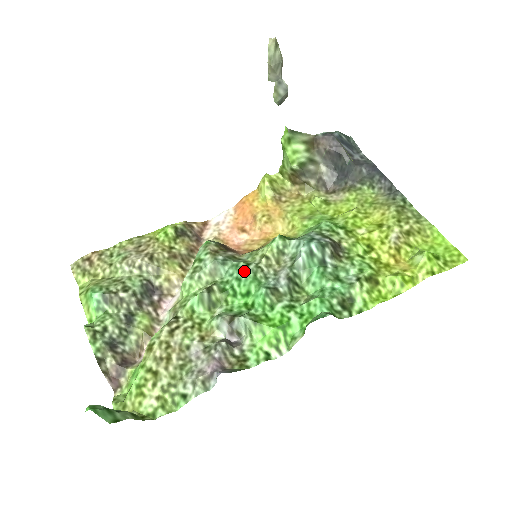
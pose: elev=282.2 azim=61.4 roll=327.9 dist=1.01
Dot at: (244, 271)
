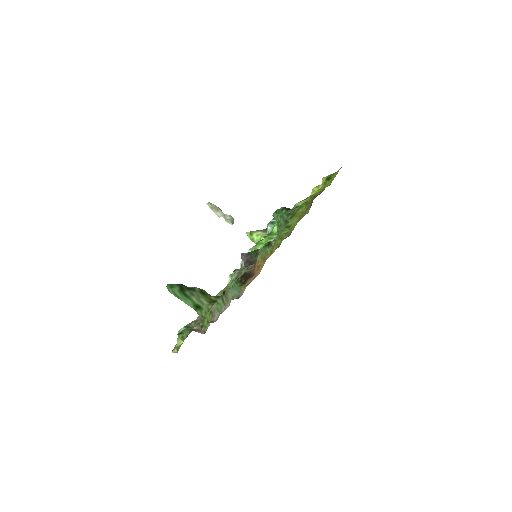
Dot at: occluded
